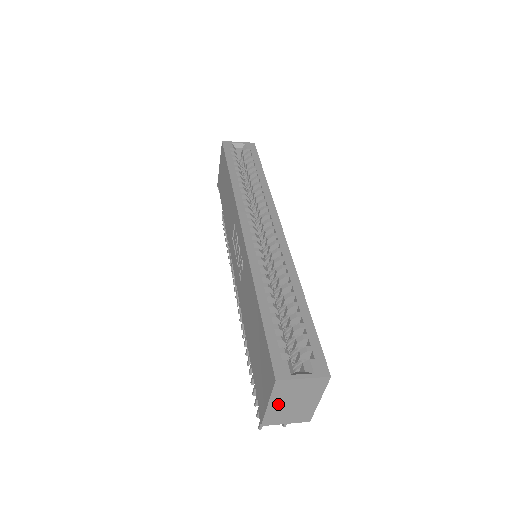
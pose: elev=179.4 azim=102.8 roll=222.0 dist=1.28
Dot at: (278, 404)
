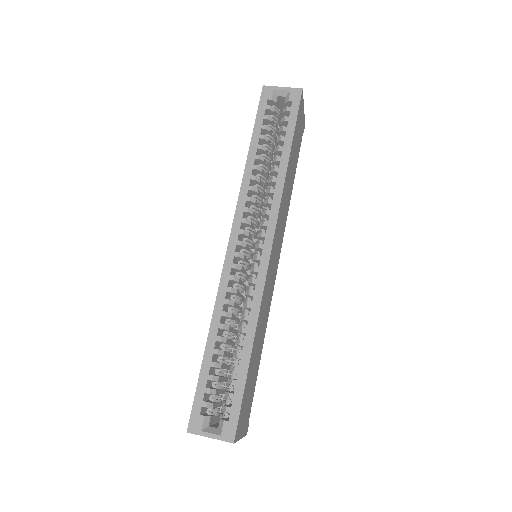
Dot at: occluded
